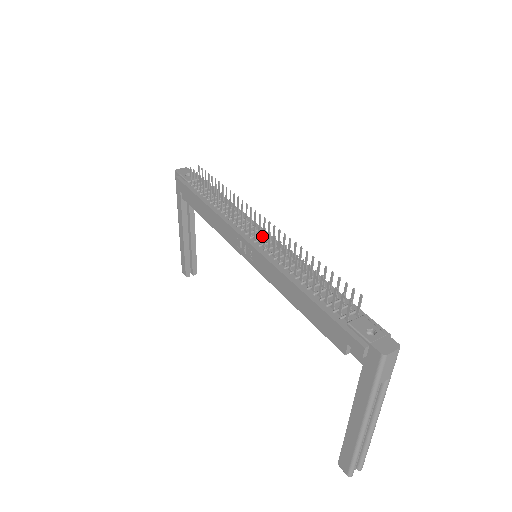
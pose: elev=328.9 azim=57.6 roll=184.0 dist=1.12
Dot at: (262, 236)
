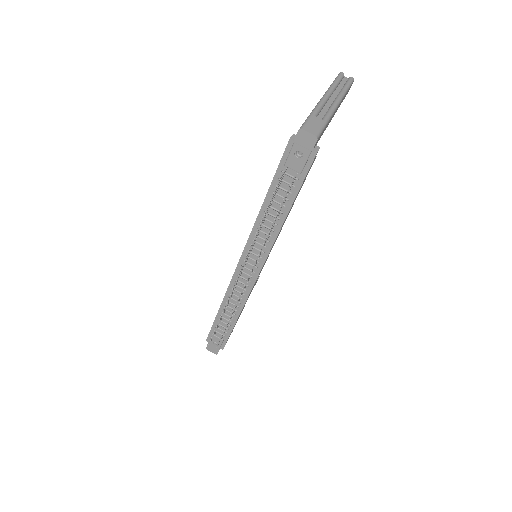
Dot at: occluded
